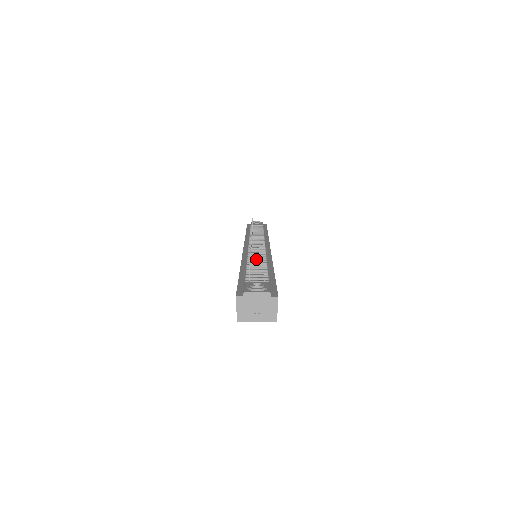
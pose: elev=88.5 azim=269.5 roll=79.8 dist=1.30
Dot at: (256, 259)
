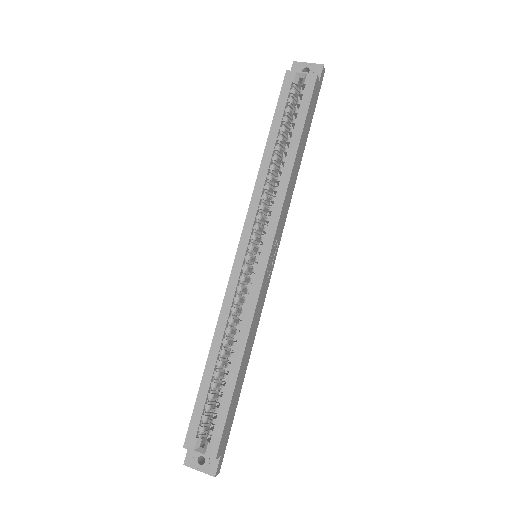
Dot at: occluded
